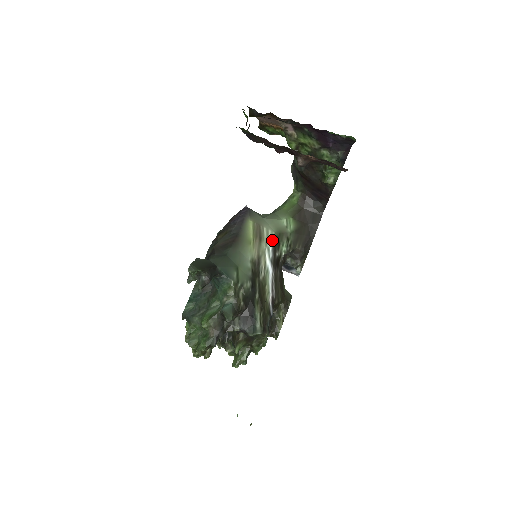
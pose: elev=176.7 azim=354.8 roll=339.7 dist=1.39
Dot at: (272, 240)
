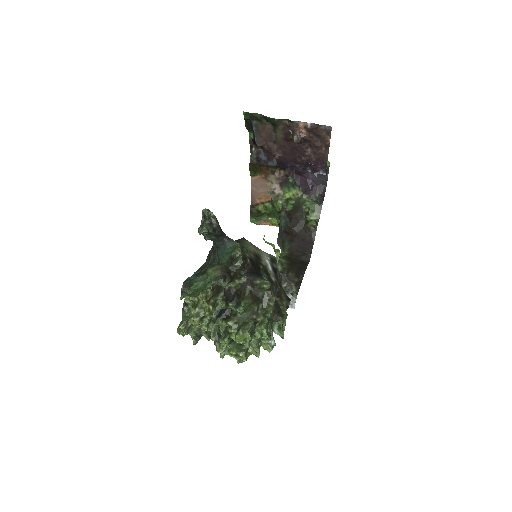
Dot at: (268, 256)
